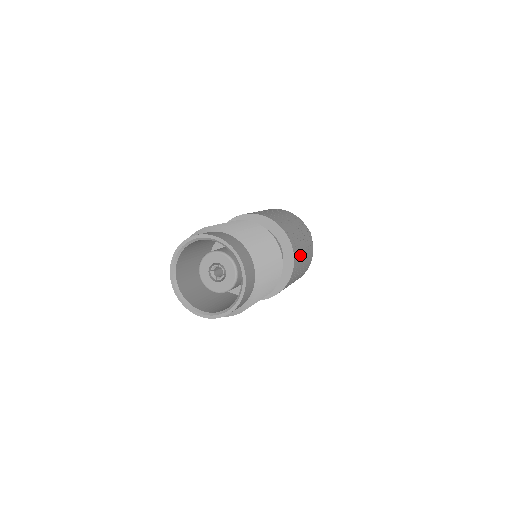
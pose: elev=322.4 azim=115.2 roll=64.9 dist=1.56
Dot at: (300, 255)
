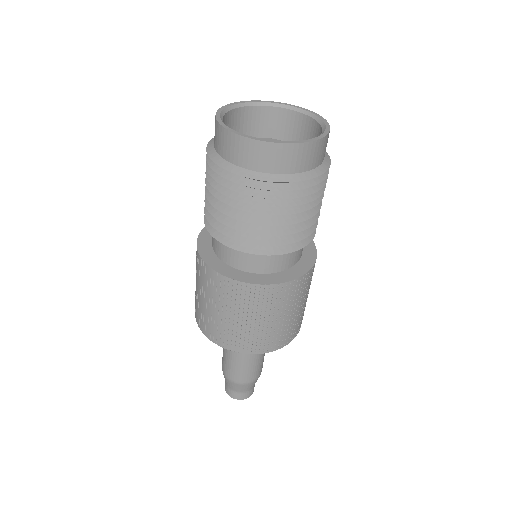
Dot at: occluded
